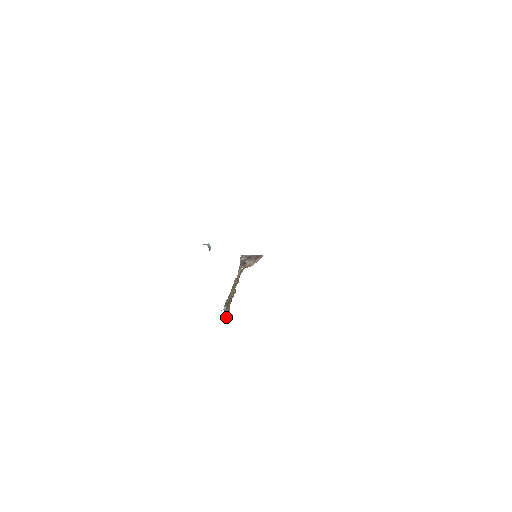
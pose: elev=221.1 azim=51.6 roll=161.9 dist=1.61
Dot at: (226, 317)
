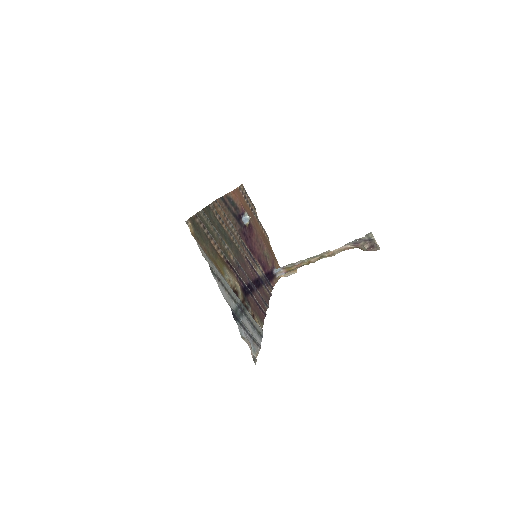
Dot at: (278, 276)
